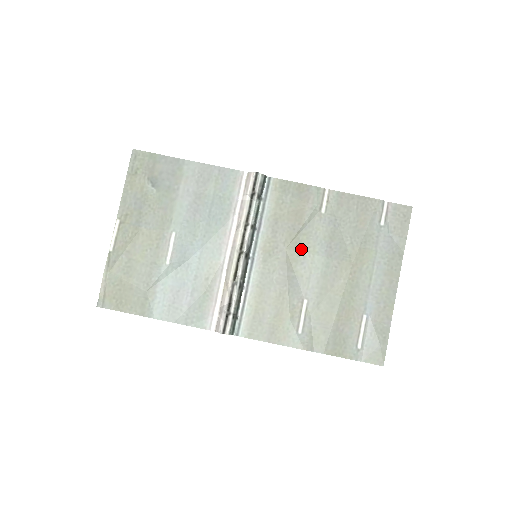
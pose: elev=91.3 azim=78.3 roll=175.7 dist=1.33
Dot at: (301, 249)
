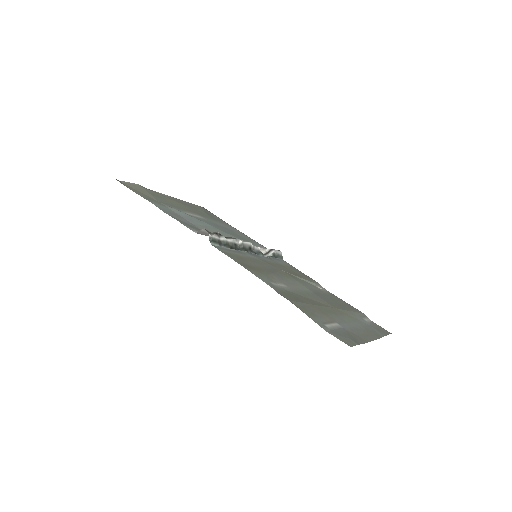
Dot at: (294, 278)
